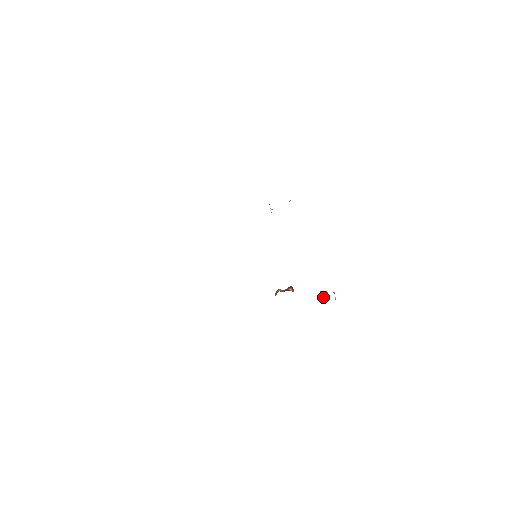
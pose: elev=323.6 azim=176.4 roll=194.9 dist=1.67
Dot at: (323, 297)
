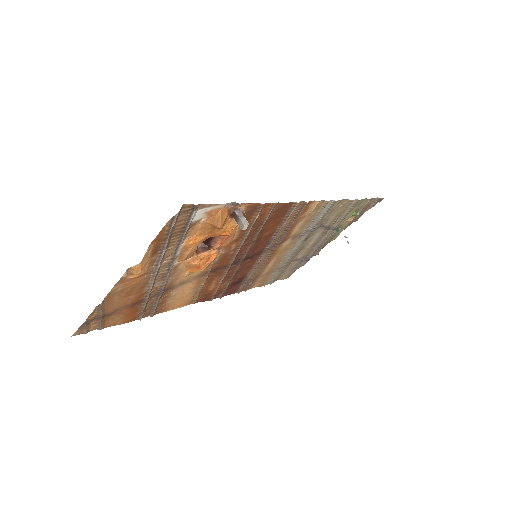
Dot at: (241, 227)
